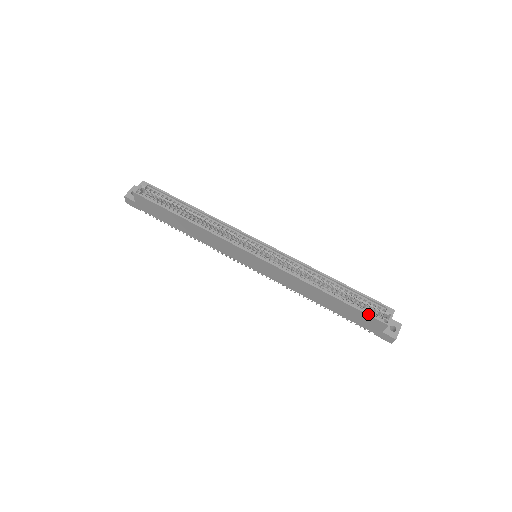
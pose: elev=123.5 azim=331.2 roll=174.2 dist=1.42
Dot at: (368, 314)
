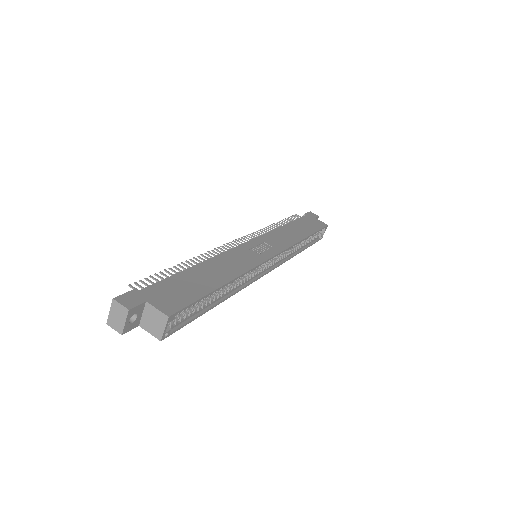
Dot at: occluded
